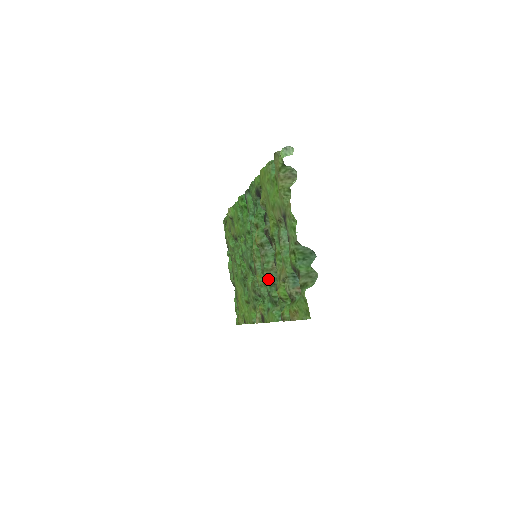
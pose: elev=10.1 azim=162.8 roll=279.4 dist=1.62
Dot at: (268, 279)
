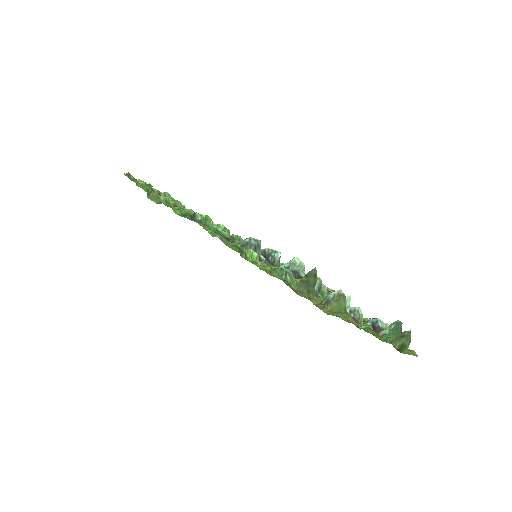
Dot at: occluded
